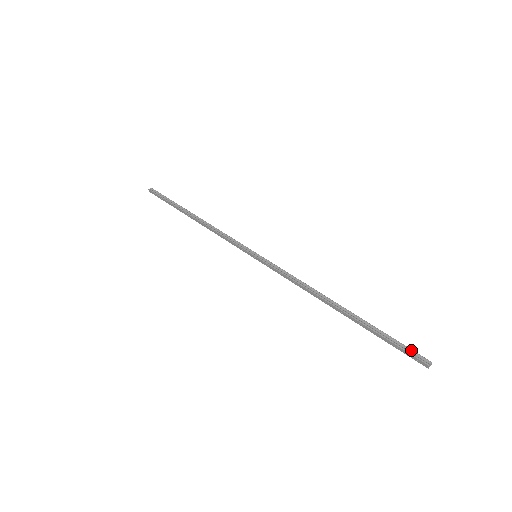
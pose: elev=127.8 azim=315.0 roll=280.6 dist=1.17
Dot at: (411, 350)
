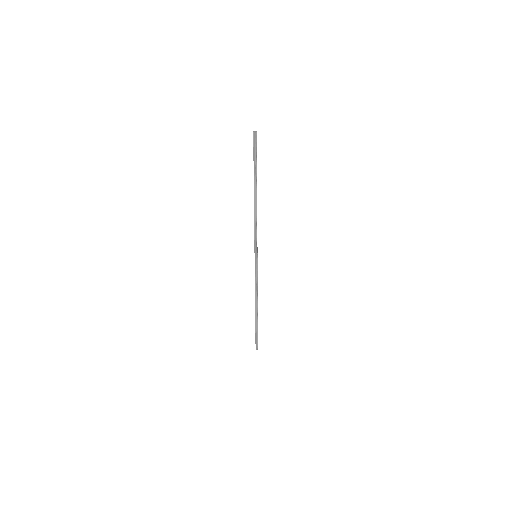
Dot at: (256, 144)
